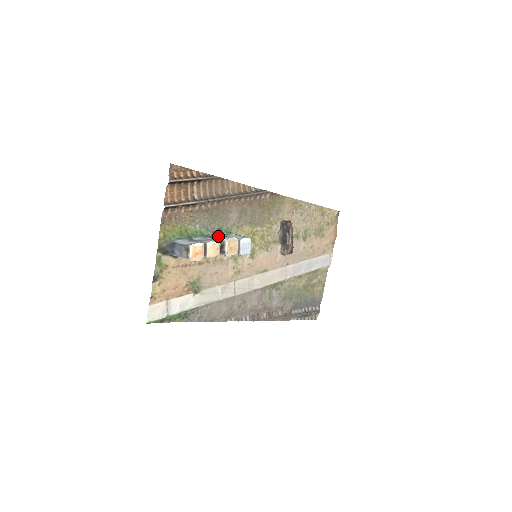
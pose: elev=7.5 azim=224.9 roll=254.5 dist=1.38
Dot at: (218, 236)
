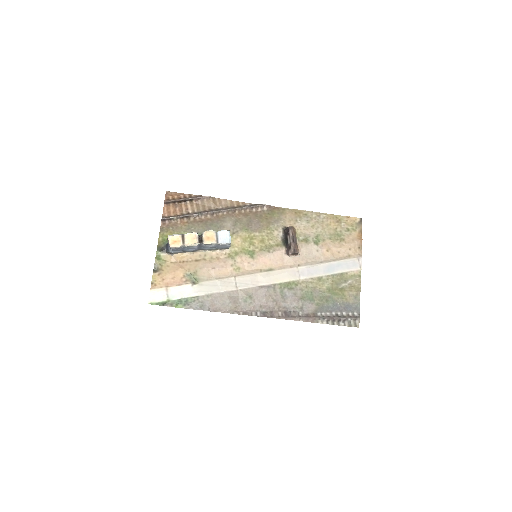
Dot at: occluded
